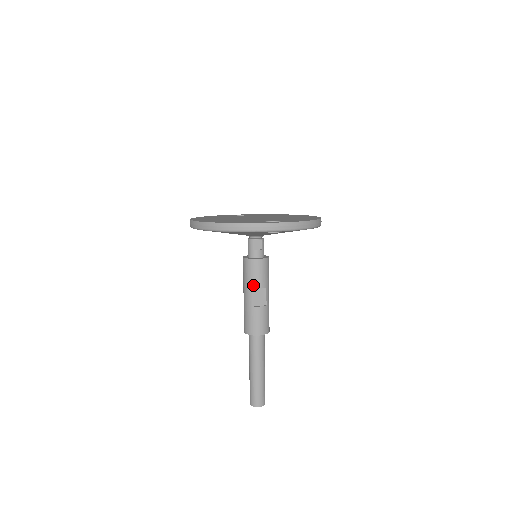
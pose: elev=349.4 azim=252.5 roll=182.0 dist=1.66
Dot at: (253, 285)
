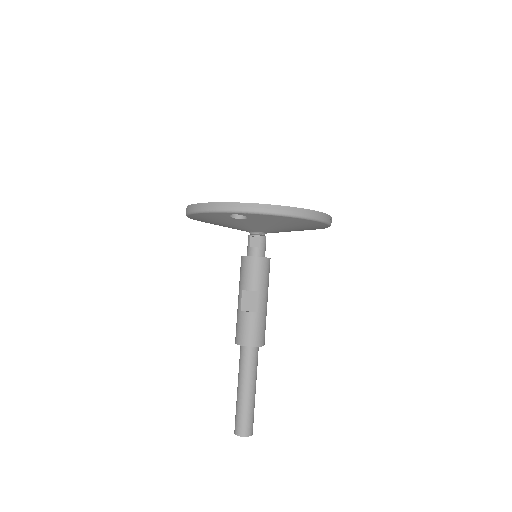
Dot at: (242, 286)
